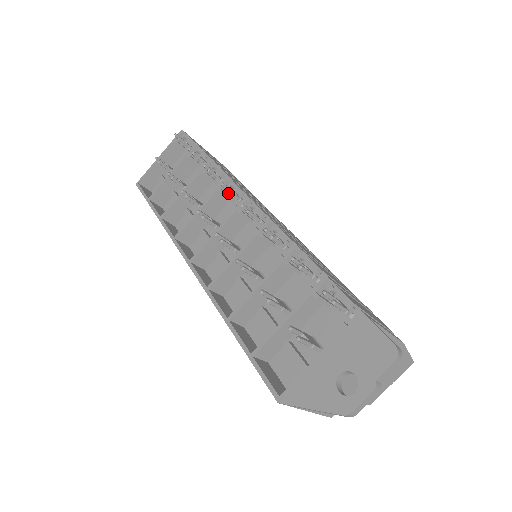
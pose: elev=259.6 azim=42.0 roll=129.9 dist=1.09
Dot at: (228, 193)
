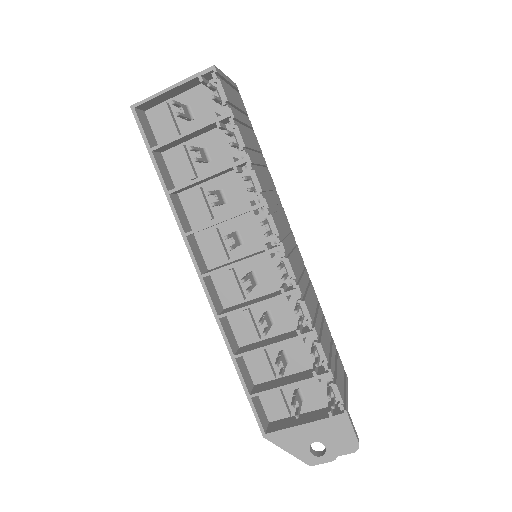
Dot at: (257, 209)
